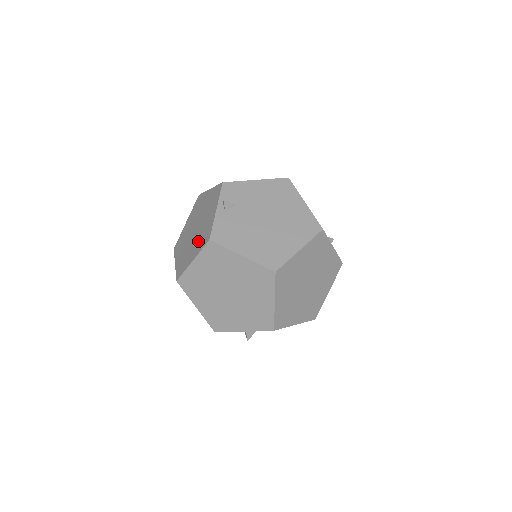
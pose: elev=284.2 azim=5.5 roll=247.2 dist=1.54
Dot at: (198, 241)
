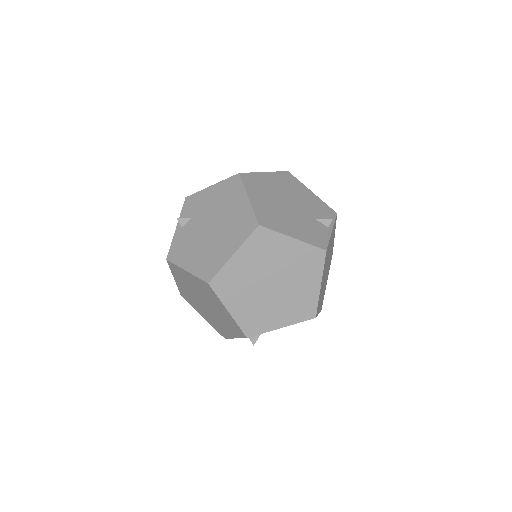
Dot at: occluded
